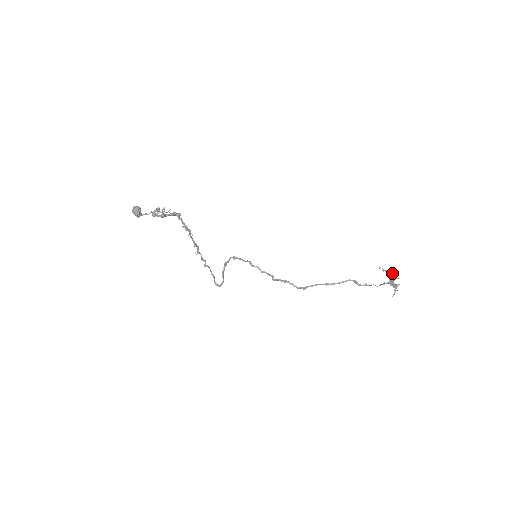
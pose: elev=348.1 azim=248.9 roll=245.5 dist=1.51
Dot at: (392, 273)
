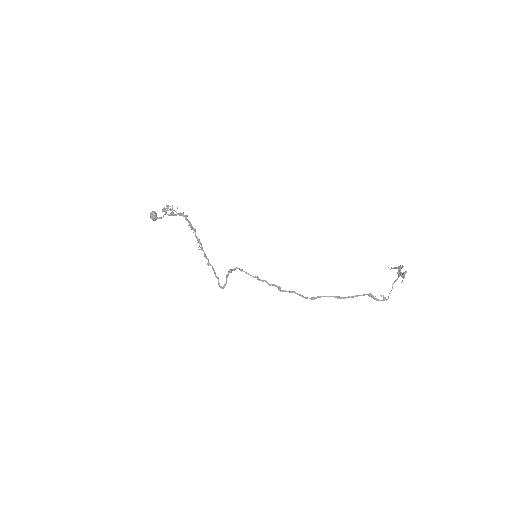
Dot at: (400, 266)
